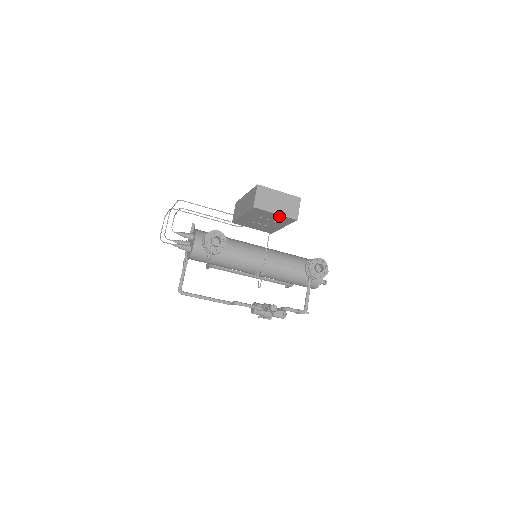
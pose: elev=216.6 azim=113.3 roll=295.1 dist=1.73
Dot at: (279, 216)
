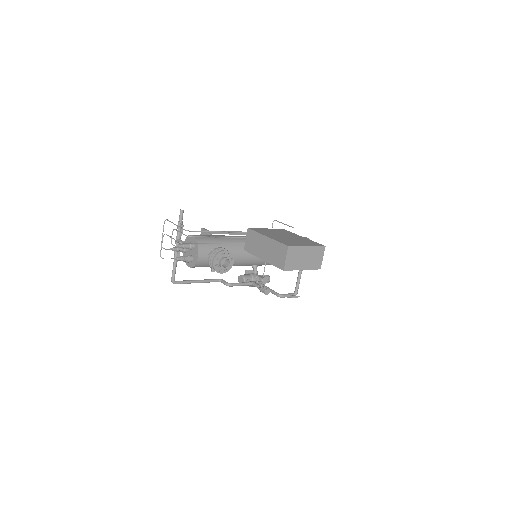
Dot at: (304, 268)
